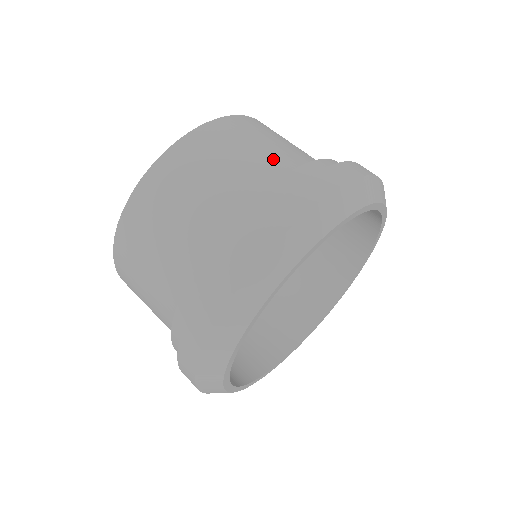
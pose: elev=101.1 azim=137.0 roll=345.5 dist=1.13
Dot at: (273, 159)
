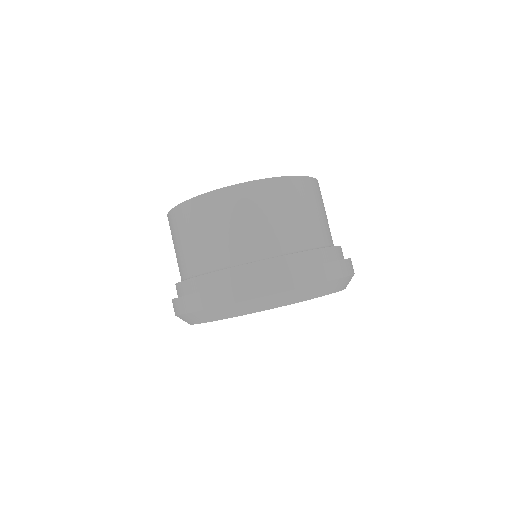
Dot at: (297, 232)
